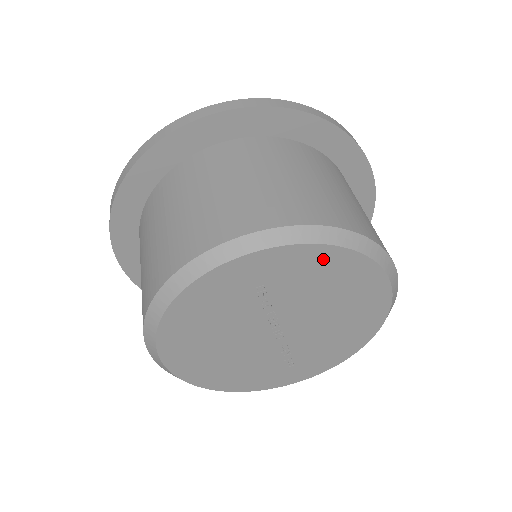
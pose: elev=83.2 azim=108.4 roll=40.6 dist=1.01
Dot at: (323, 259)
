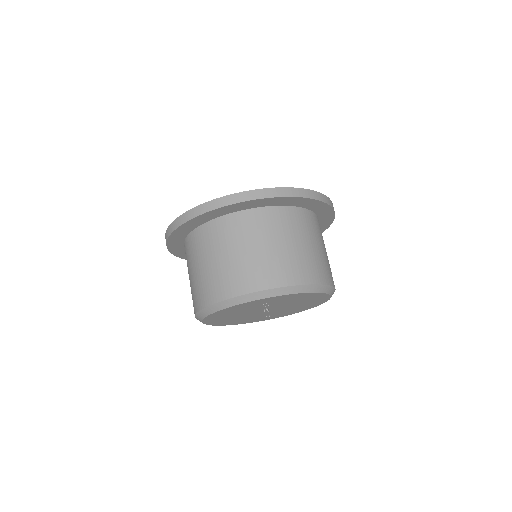
Dot at: (301, 295)
